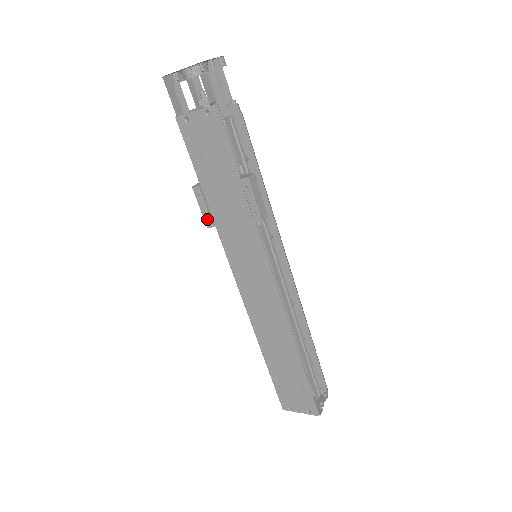
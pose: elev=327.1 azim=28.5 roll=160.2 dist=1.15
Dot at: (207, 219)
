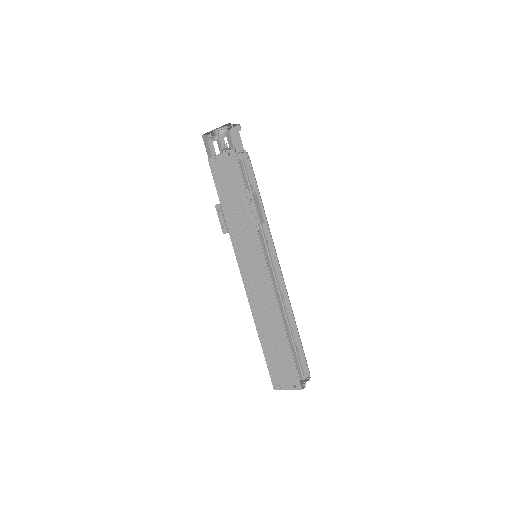
Dot at: (223, 228)
